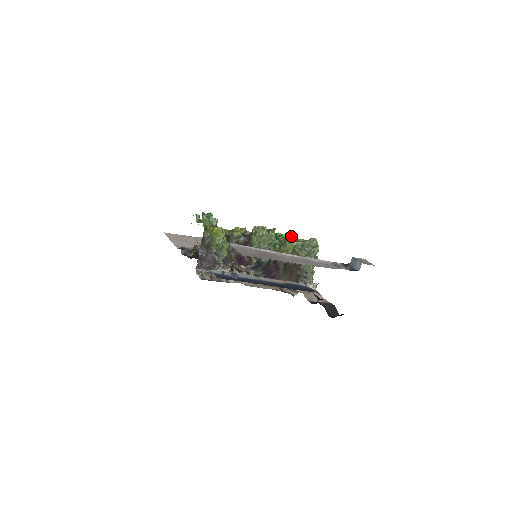
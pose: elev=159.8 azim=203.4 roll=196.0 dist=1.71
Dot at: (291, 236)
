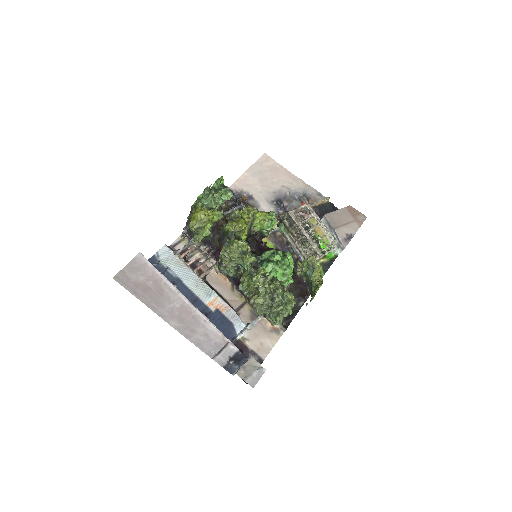
Dot at: (288, 269)
